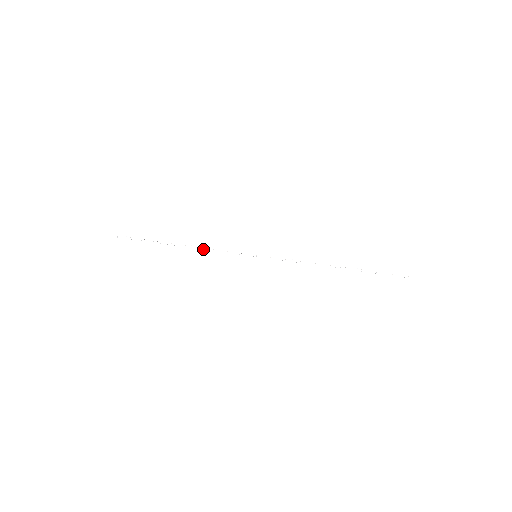
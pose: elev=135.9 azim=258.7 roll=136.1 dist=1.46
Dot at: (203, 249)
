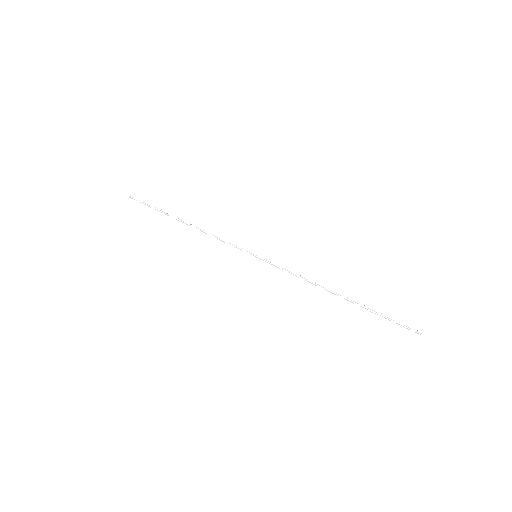
Dot at: (206, 233)
